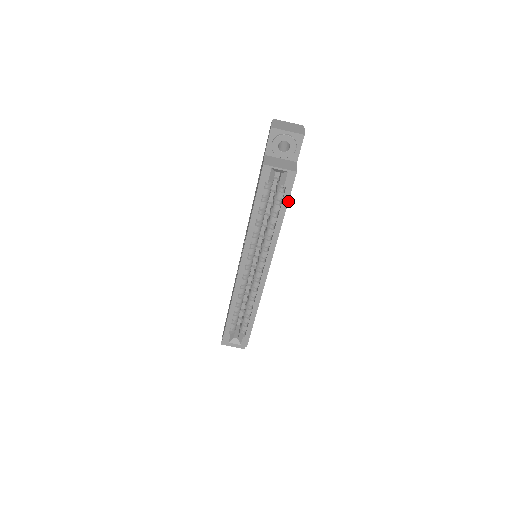
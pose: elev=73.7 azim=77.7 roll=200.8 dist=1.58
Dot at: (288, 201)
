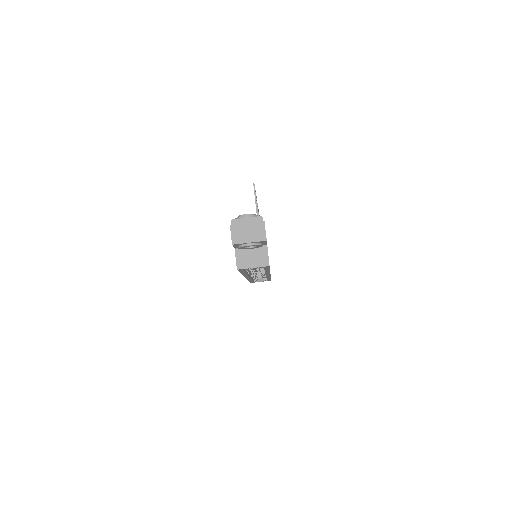
Dot at: occluded
